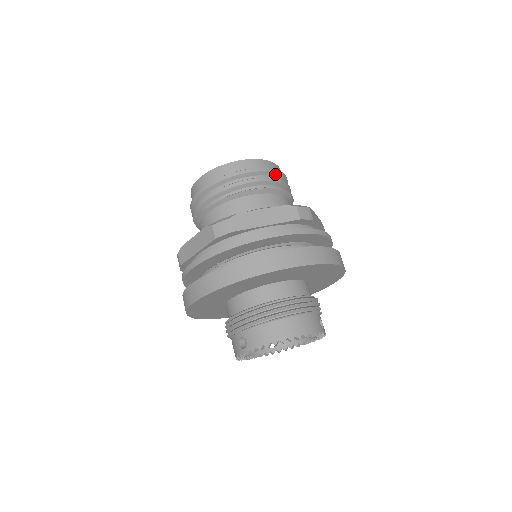
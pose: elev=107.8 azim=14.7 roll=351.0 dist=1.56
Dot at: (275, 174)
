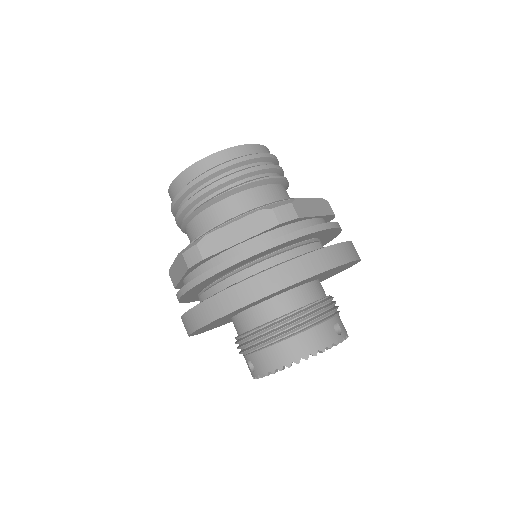
Dot at: (251, 161)
